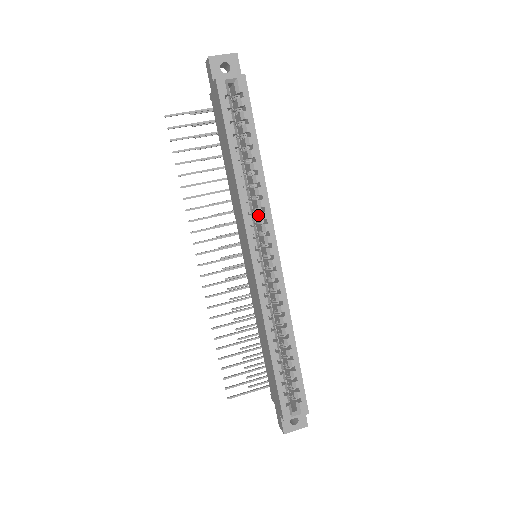
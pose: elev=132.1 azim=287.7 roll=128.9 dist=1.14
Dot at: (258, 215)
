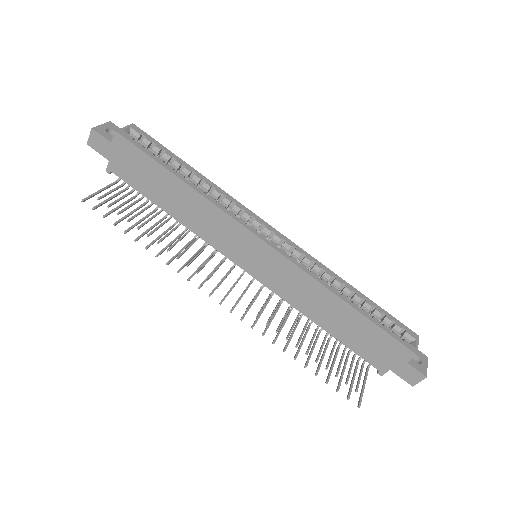
Dot at: occluded
